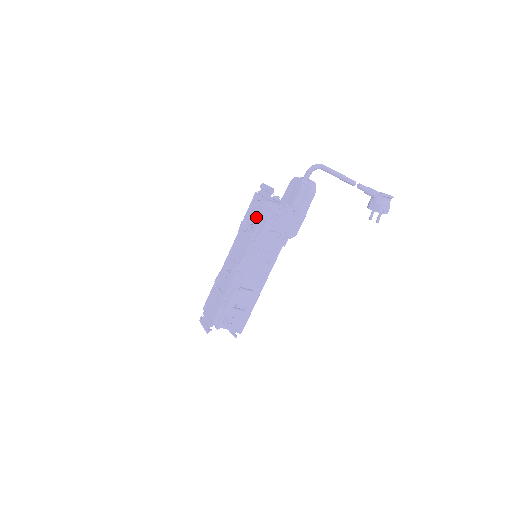
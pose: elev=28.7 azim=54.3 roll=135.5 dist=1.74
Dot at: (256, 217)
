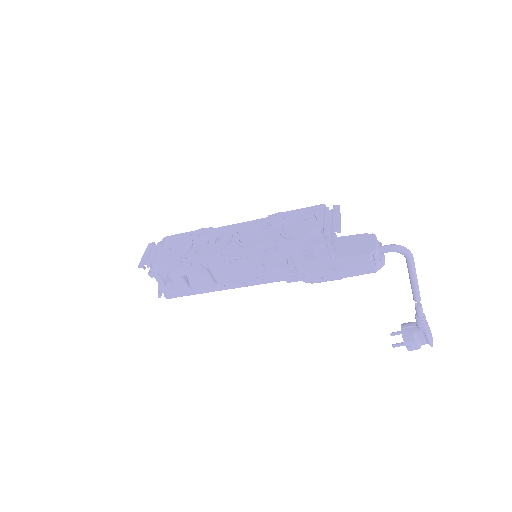
Dot at: (294, 230)
